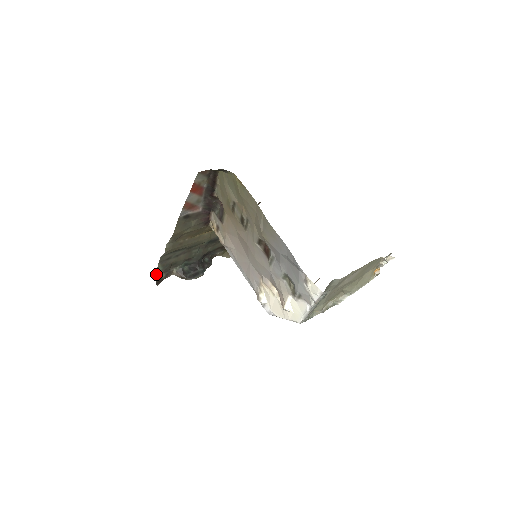
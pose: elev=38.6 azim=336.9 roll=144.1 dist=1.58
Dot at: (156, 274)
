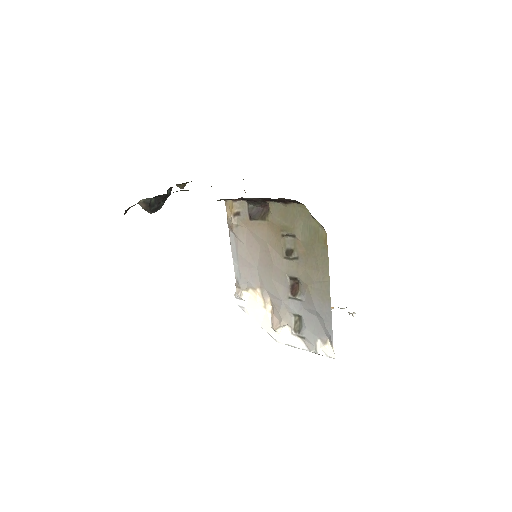
Dot at: occluded
